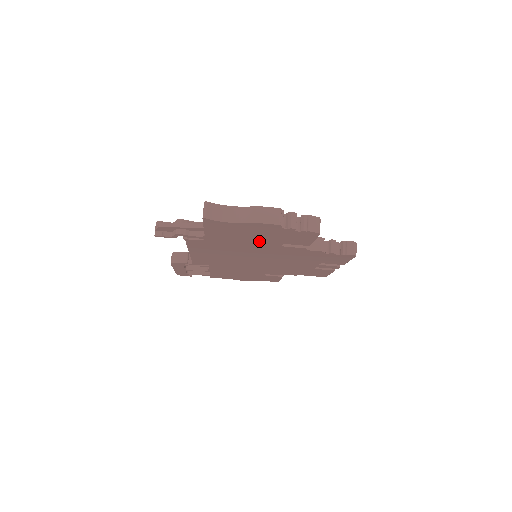
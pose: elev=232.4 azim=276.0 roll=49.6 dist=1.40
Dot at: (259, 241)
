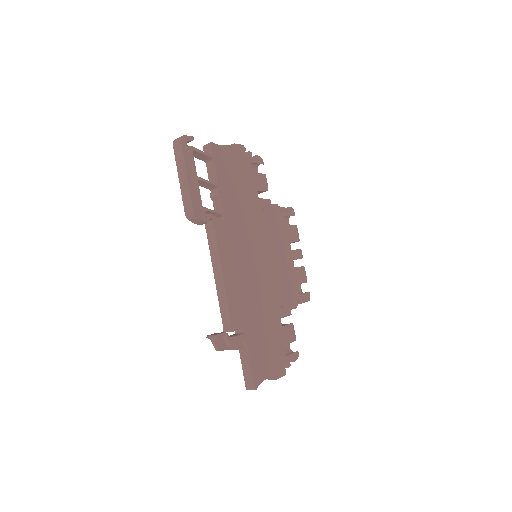
Dot at: occluded
